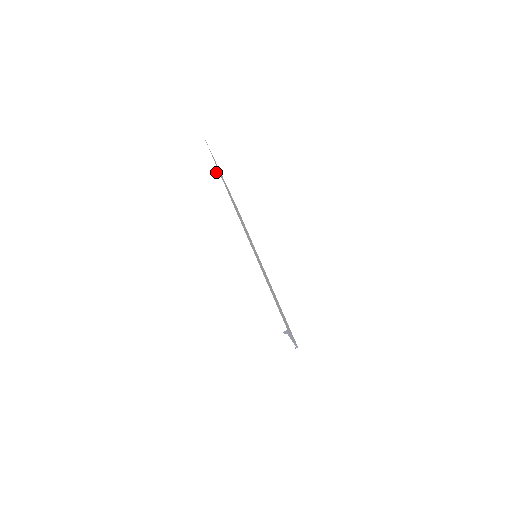
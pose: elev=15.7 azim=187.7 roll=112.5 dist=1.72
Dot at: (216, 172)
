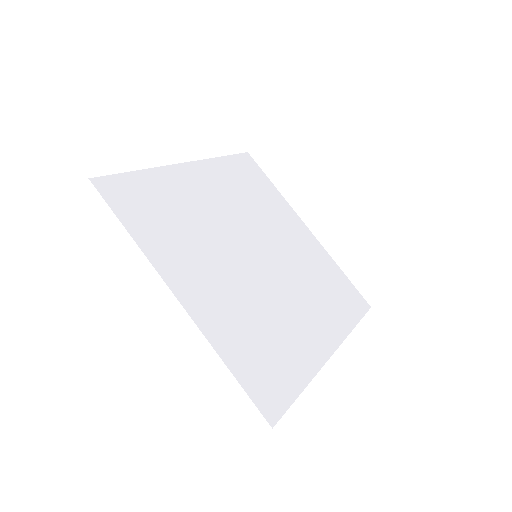
Dot at: (122, 230)
